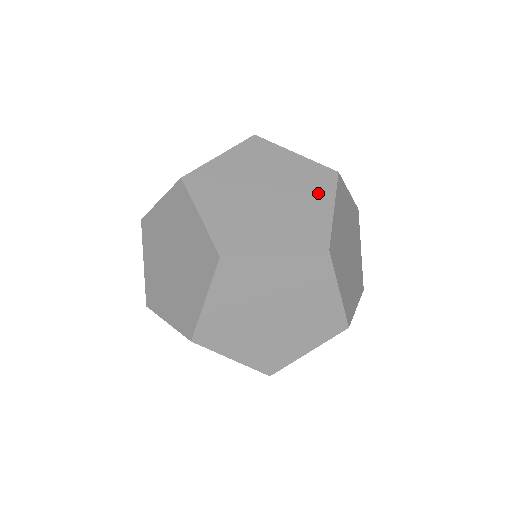
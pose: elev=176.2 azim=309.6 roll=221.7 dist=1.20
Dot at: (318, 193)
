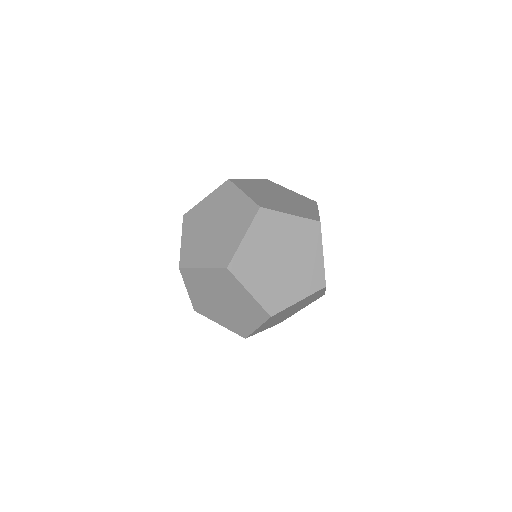
Dot at: (312, 246)
